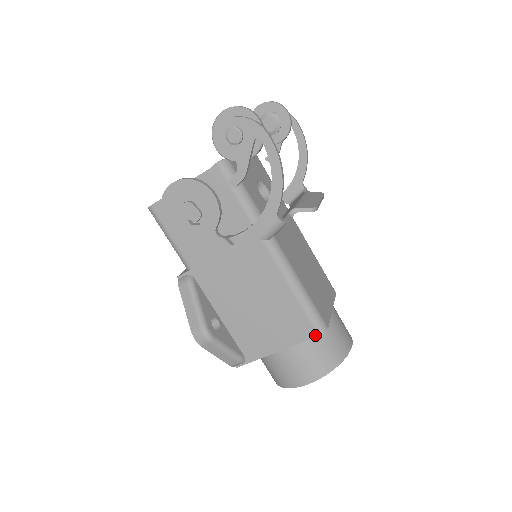
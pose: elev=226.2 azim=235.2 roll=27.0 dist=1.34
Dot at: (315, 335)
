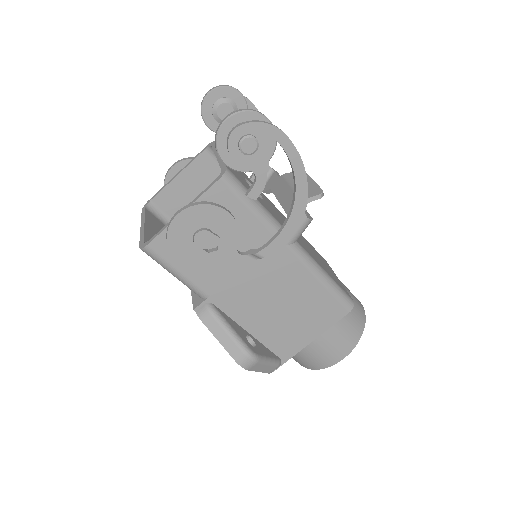
Dot at: (346, 313)
